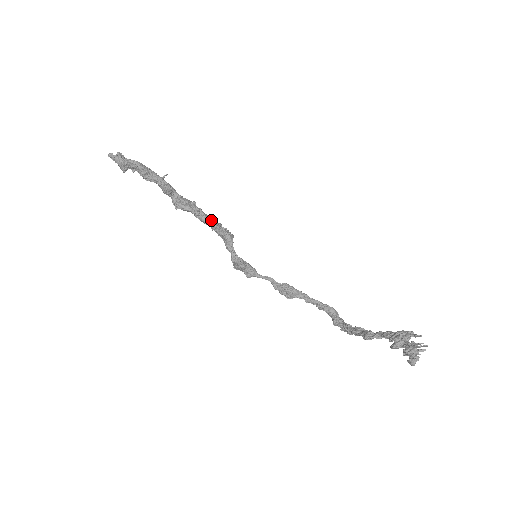
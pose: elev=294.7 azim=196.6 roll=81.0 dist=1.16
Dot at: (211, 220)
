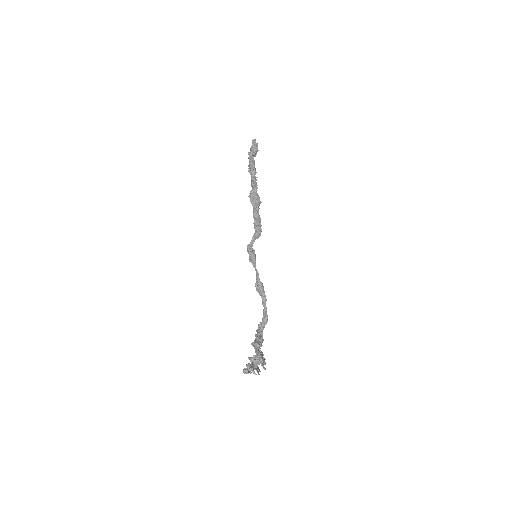
Dot at: (257, 218)
